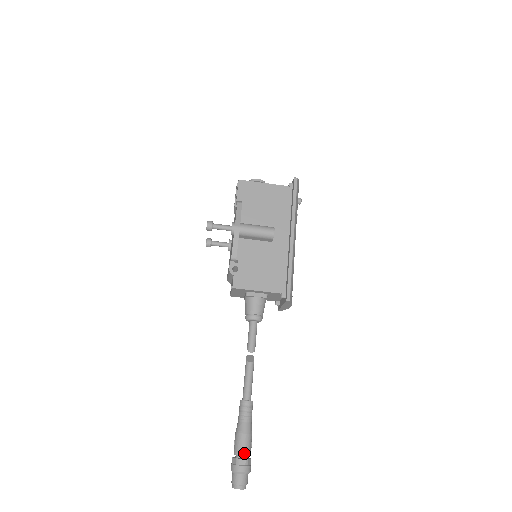
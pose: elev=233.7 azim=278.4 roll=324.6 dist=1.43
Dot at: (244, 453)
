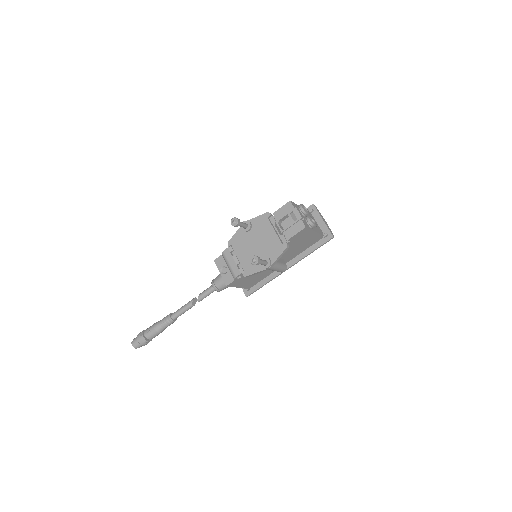
Dot at: occluded
